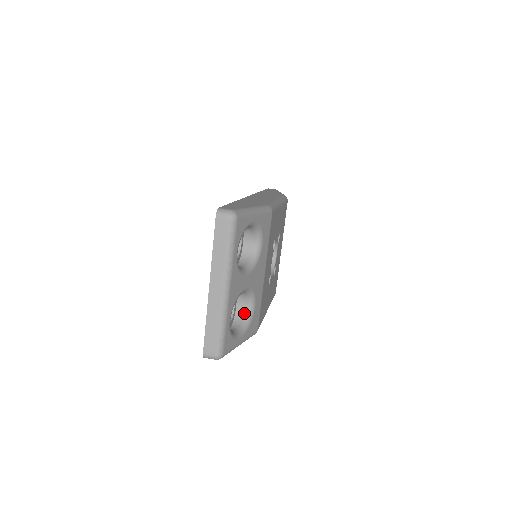
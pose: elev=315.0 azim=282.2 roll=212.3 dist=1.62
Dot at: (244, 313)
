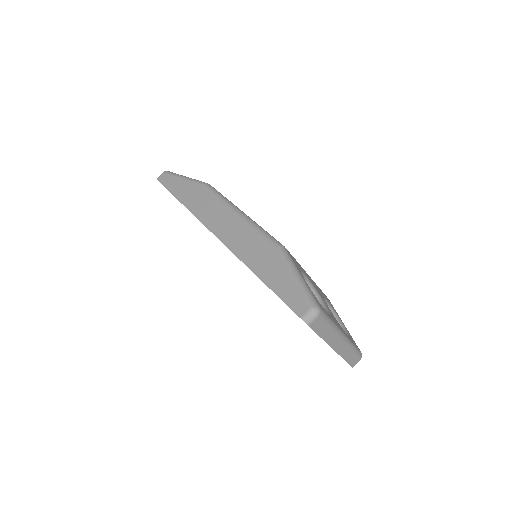
Dot at: occluded
